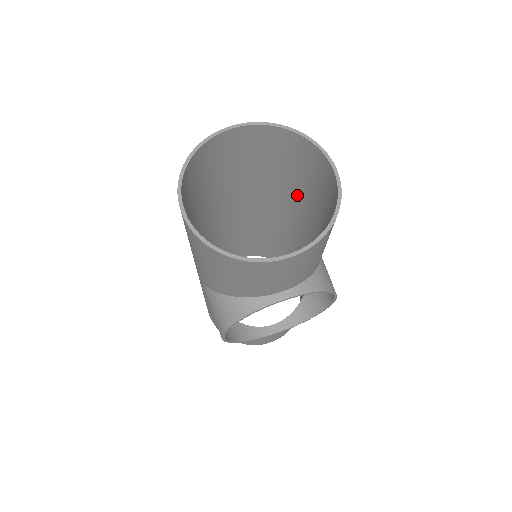
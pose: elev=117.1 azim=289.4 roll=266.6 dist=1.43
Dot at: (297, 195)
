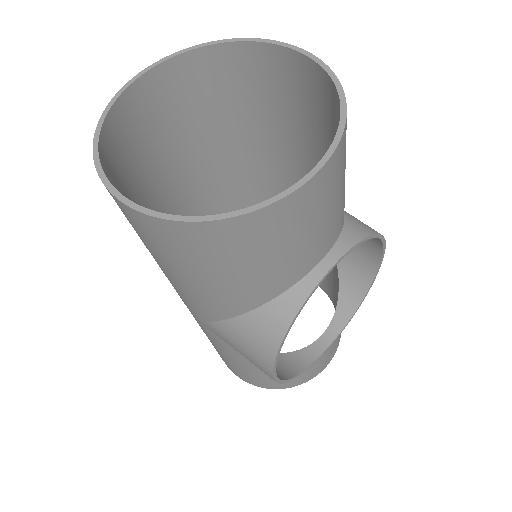
Dot at: (265, 150)
